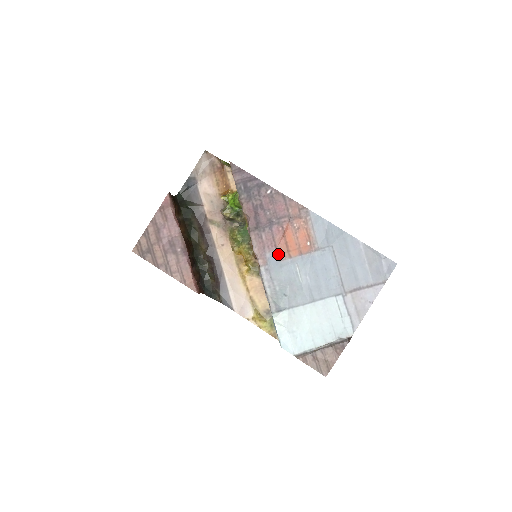
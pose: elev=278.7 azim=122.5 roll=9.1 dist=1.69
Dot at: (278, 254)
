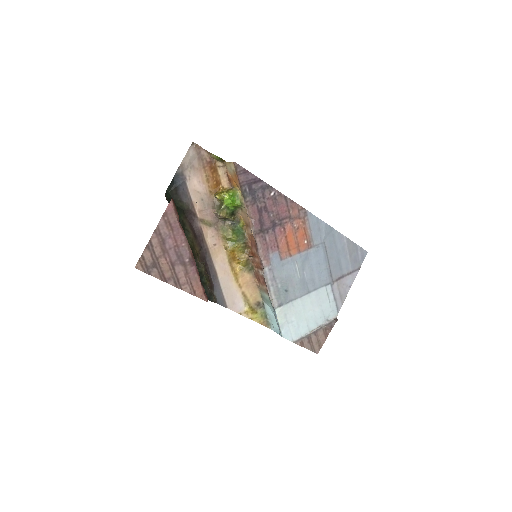
Dot at: (280, 254)
